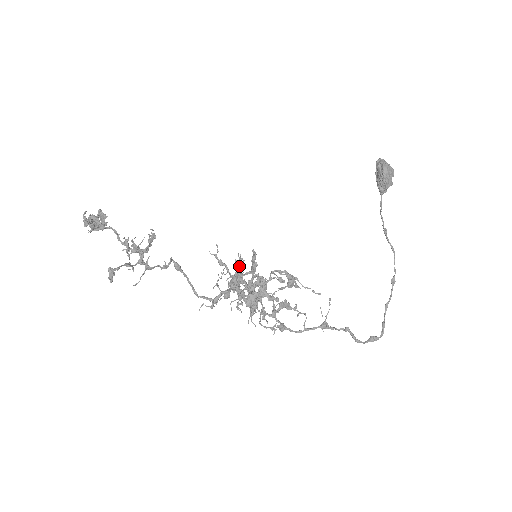
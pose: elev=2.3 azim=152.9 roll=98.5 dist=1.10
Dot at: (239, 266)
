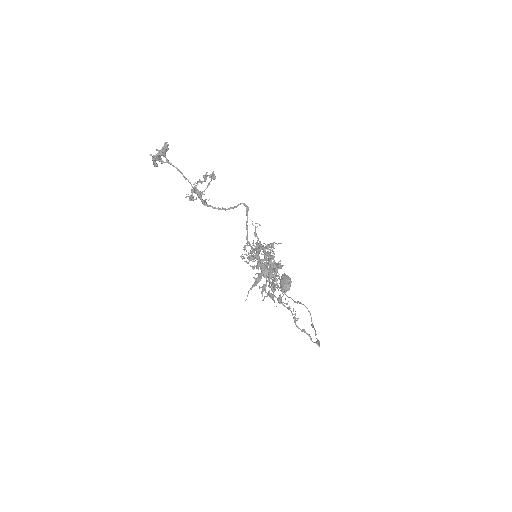
Dot at: (263, 246)
